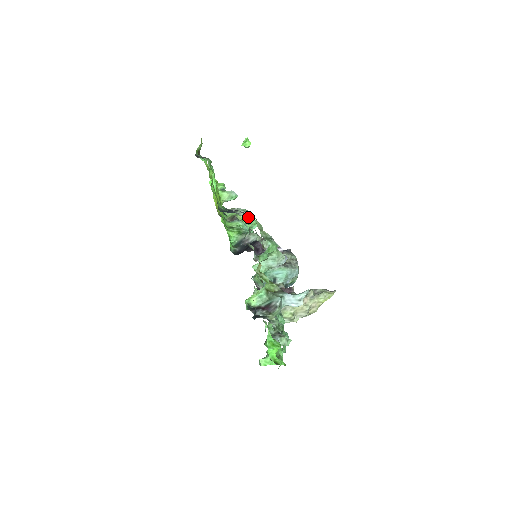
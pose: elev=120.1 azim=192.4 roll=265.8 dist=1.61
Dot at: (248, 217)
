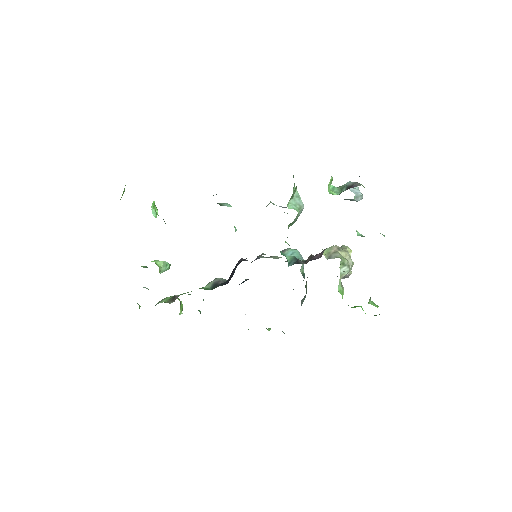
Dot at: occluded
